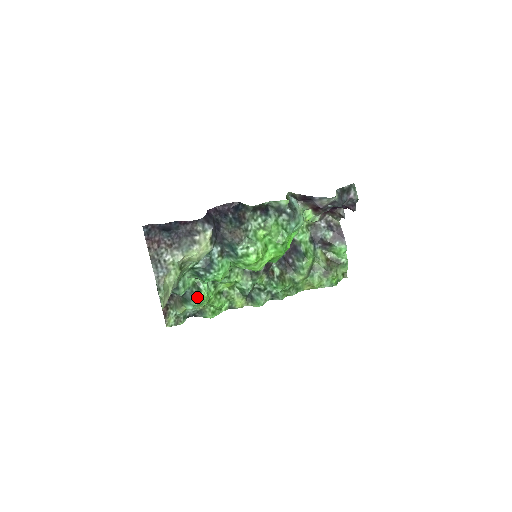
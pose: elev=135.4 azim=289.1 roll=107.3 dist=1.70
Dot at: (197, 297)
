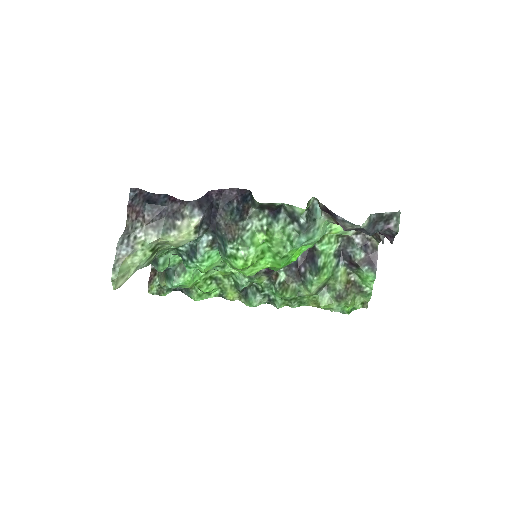
Dot at: (179, 278)
